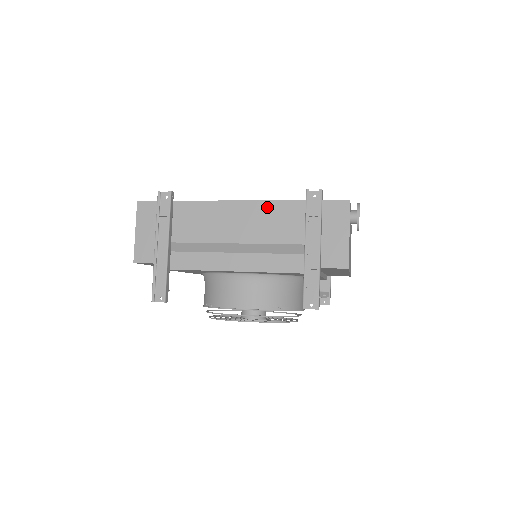
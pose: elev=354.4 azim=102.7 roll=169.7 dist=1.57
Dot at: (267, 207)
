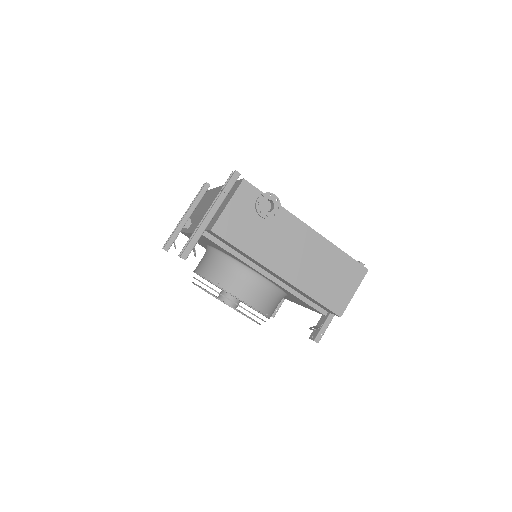
Dot at: occluded
